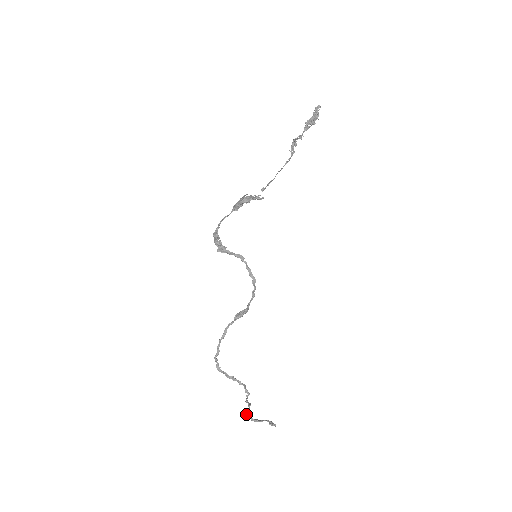
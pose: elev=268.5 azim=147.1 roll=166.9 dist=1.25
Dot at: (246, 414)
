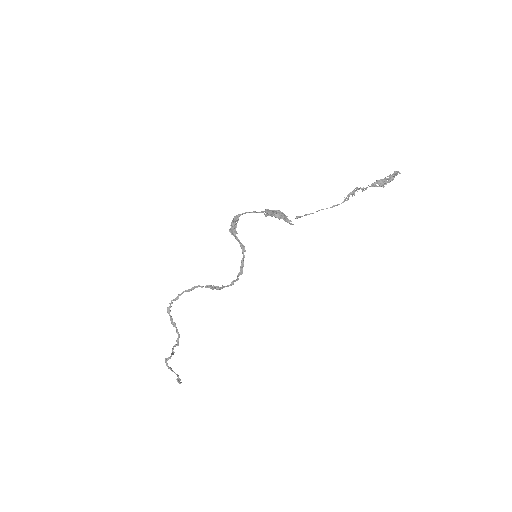
Dot at: (165, 359)
